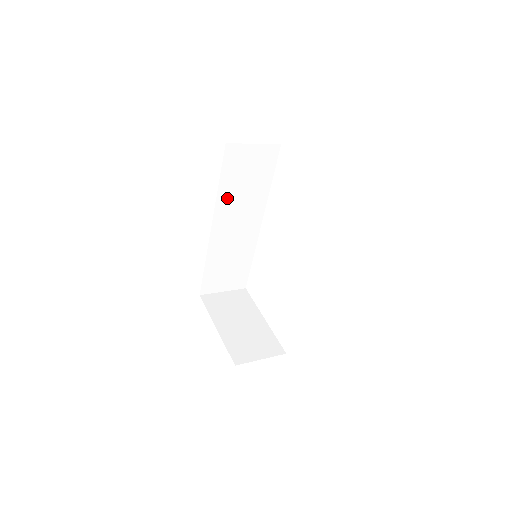
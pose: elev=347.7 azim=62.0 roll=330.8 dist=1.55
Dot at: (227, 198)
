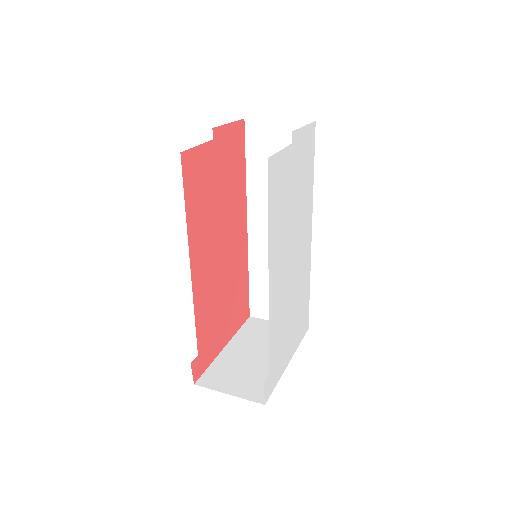
Dot at: (259, 190)
